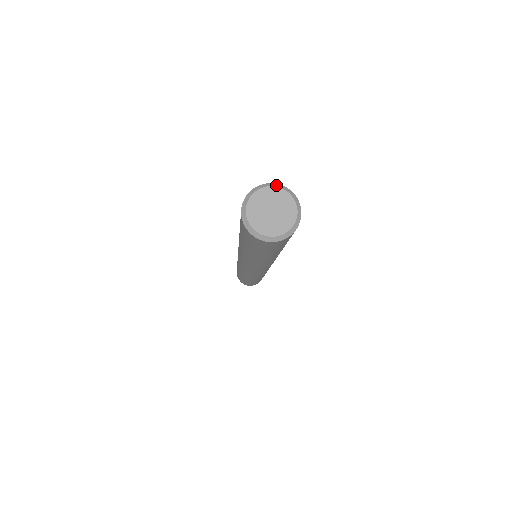
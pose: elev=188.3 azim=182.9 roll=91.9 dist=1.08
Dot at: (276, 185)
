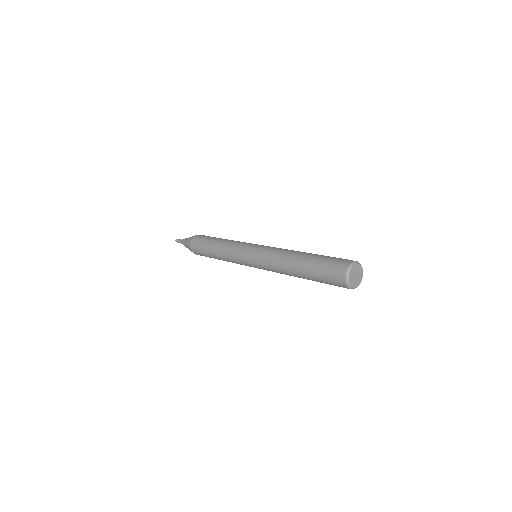
Dot at: occluded
